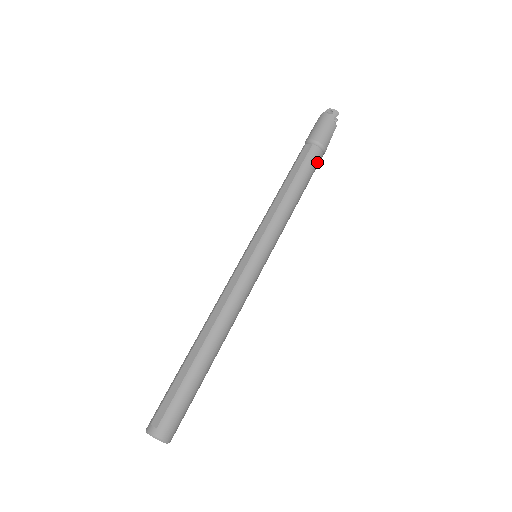
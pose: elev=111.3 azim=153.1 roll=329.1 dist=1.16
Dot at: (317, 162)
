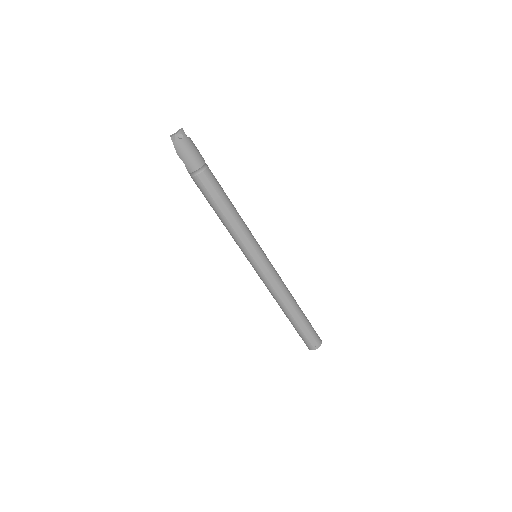
Dot at: (213, 175)
